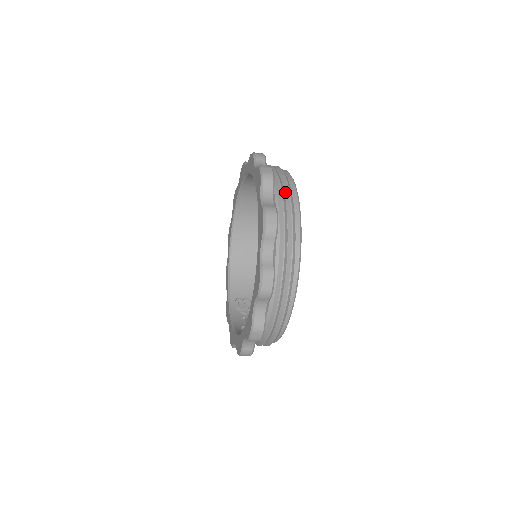
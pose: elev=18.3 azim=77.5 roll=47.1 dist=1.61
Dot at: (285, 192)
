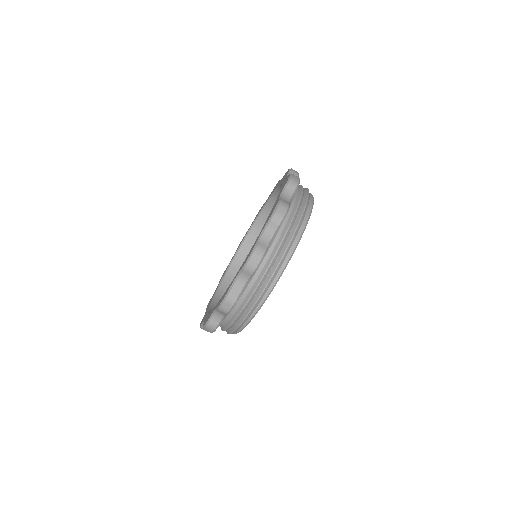
Dot at: (304, 188)
